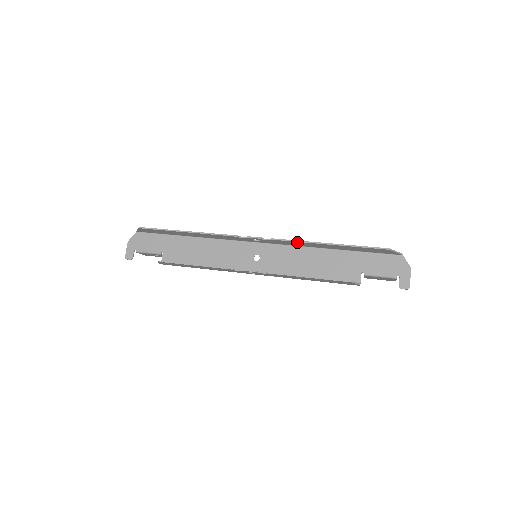
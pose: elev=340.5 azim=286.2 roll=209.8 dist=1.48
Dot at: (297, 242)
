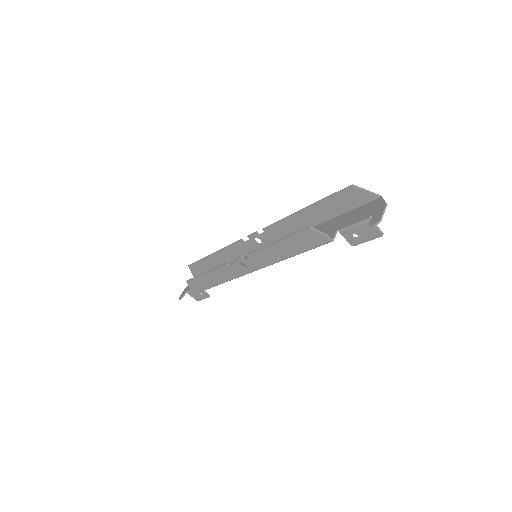
Dot at: (281, 223)
